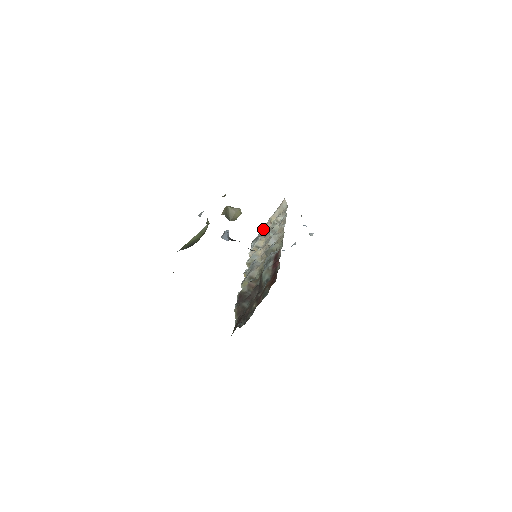
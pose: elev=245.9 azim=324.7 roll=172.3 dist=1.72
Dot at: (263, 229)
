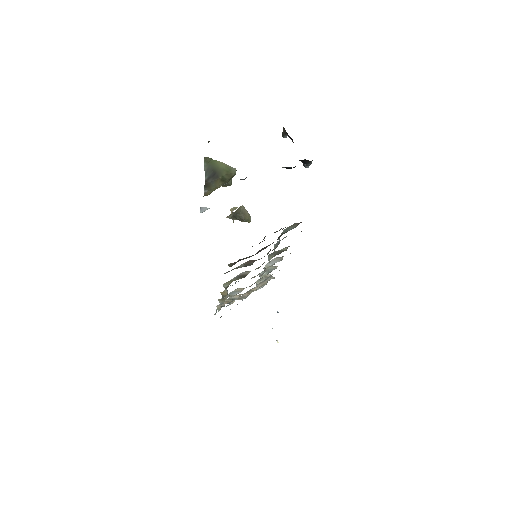
Dot at: occluded
